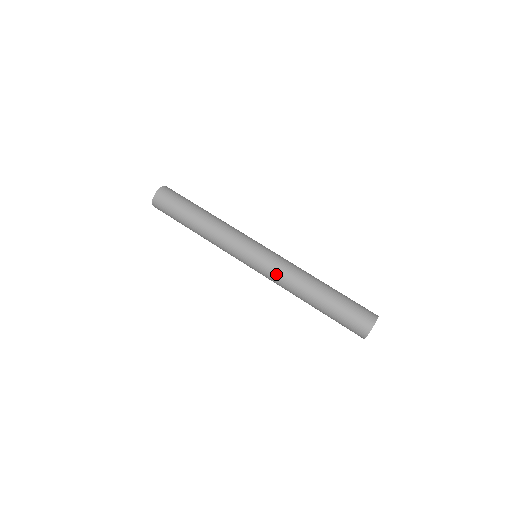
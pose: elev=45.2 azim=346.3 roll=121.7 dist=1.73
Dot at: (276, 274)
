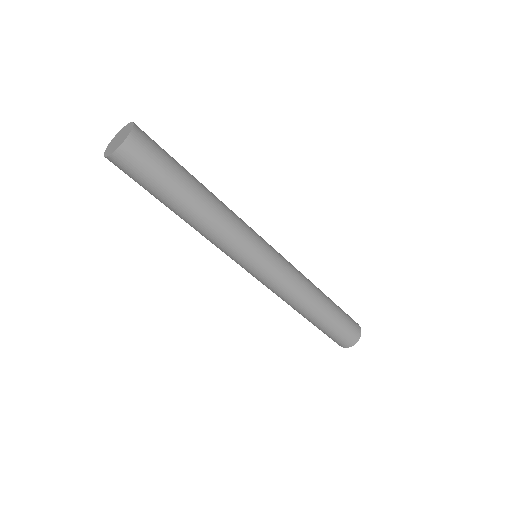
Dot at: (289, 283)
